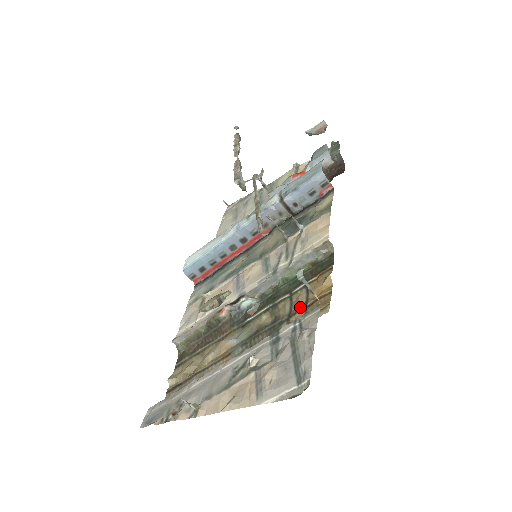
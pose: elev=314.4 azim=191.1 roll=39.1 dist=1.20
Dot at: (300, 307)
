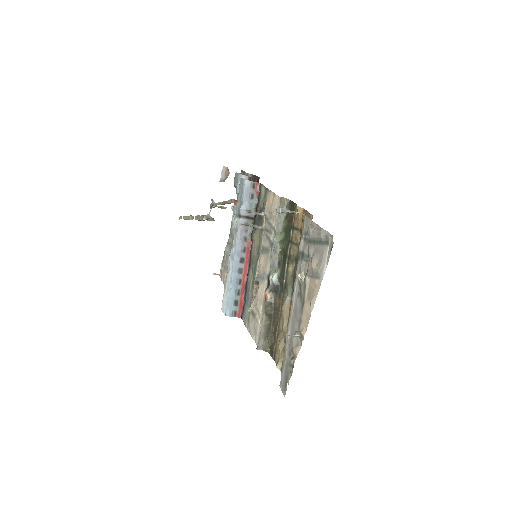
Dot at: (300, 237)
